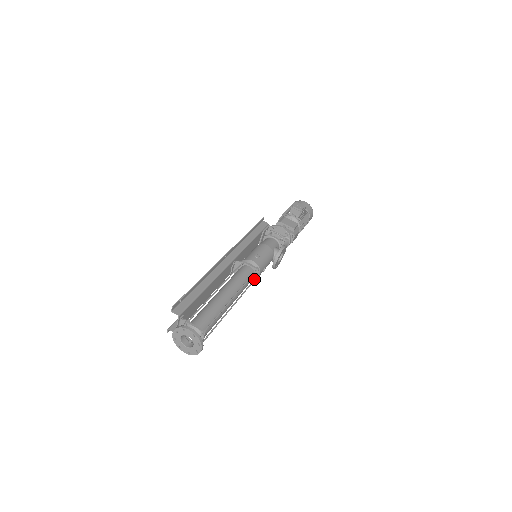
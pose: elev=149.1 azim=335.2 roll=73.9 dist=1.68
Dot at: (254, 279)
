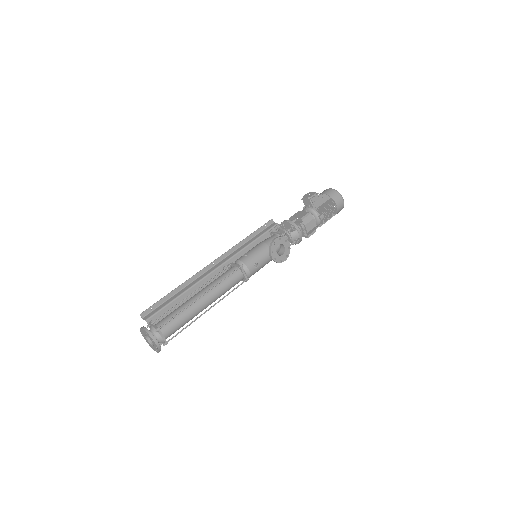
Dot at: (244, 277)
